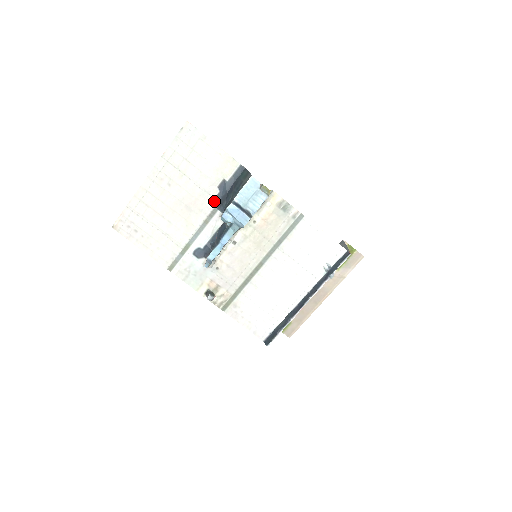
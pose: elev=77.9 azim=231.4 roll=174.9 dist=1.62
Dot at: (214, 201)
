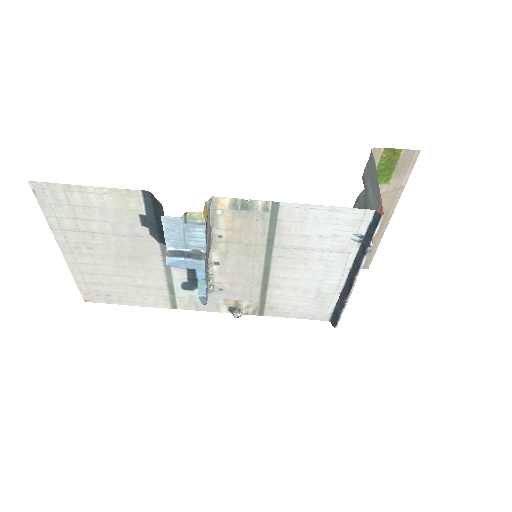
Dot at: (153, 240)
